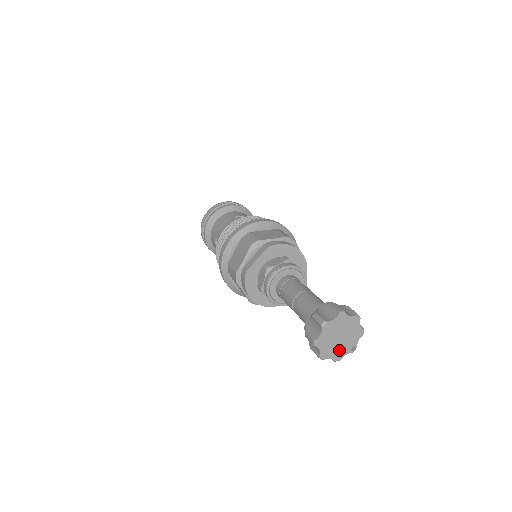
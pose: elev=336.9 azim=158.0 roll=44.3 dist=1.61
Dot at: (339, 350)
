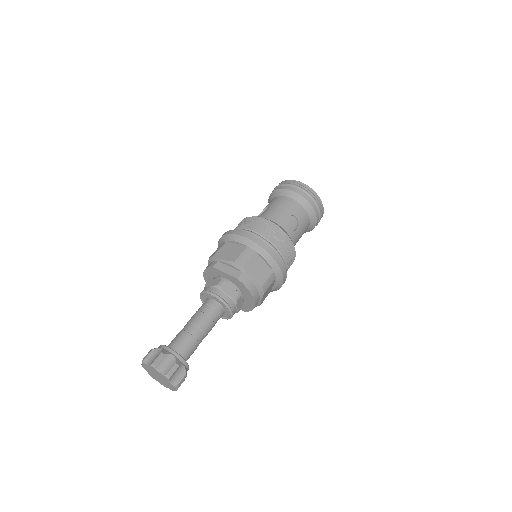
Dot at: (154, 376)
